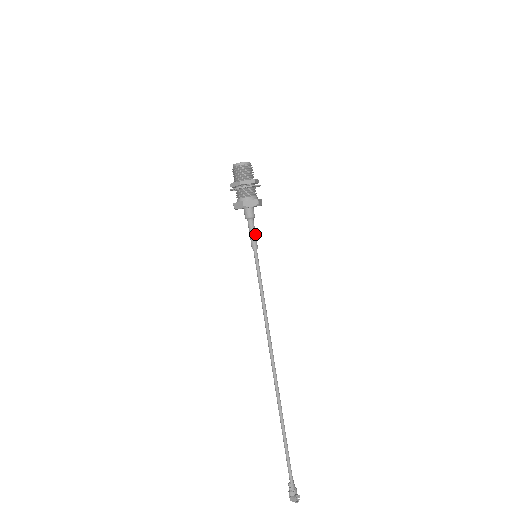
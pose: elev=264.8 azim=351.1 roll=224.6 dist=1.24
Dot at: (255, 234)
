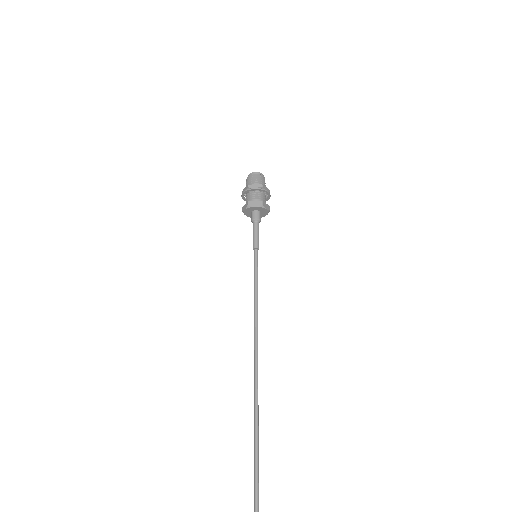
Dot at: (258, 235)
